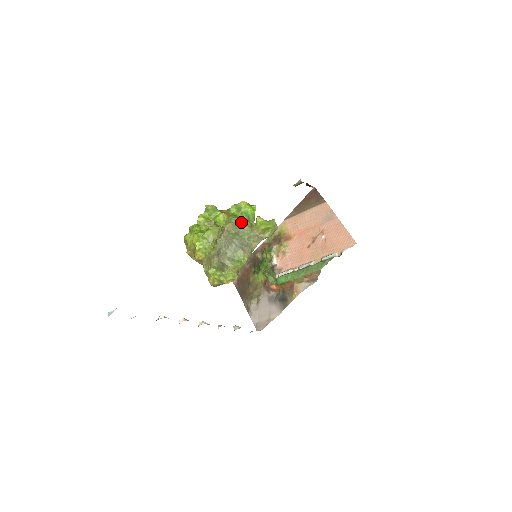
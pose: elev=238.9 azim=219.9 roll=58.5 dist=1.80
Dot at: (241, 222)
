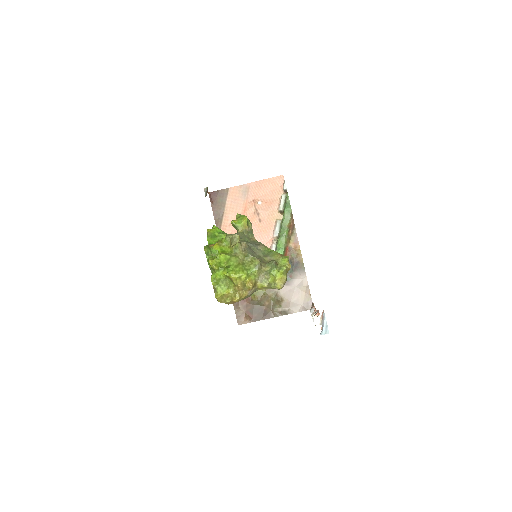
Dot at: occluded
